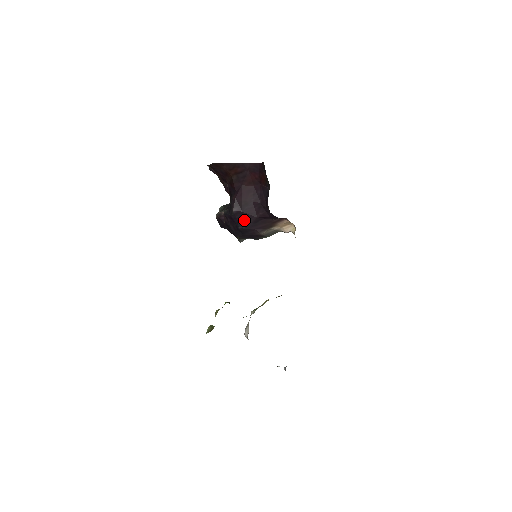
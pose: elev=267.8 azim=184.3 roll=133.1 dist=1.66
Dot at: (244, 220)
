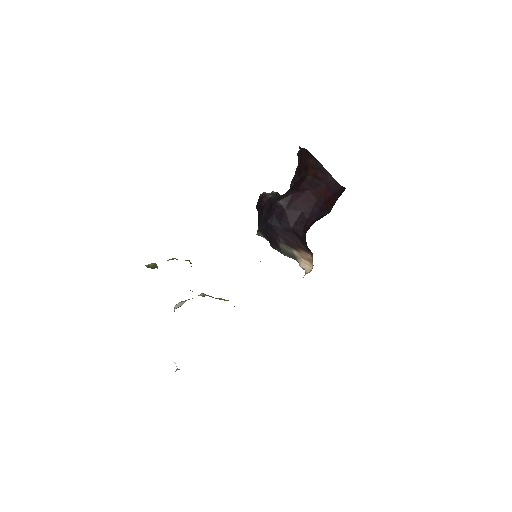
Dot at: (279, 218)
